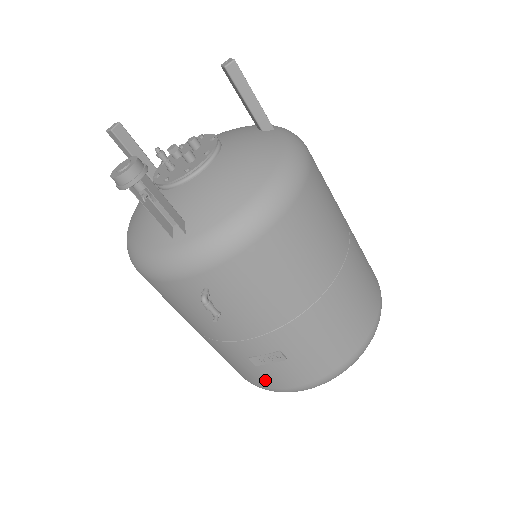
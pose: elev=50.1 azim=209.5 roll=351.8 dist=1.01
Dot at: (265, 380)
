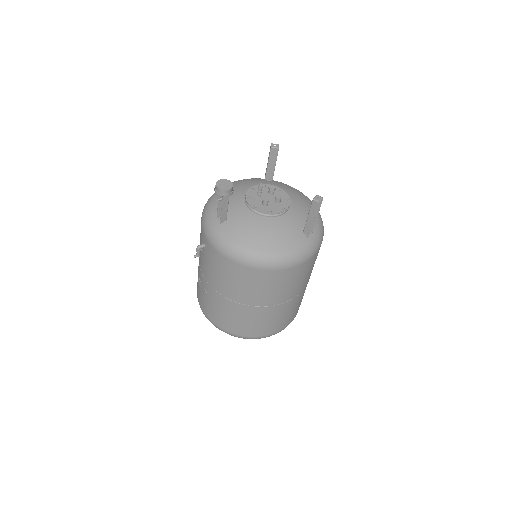
Dot at: occluded
